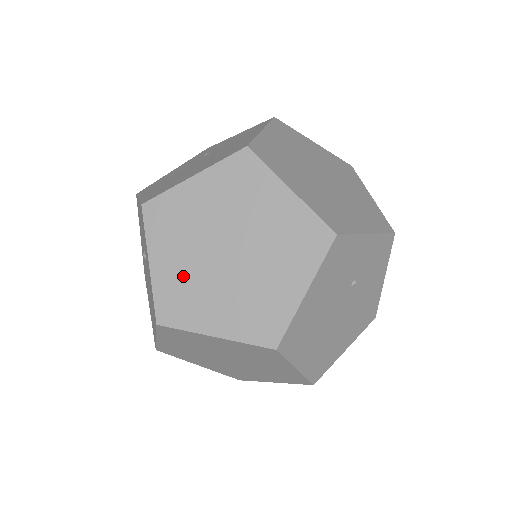
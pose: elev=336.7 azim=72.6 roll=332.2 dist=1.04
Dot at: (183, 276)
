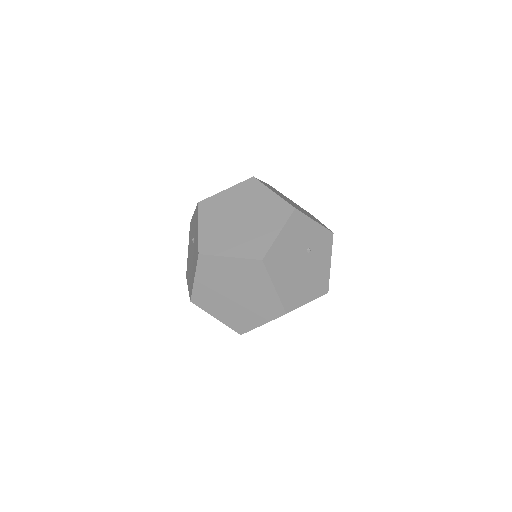
Dot at: (216, 231)
